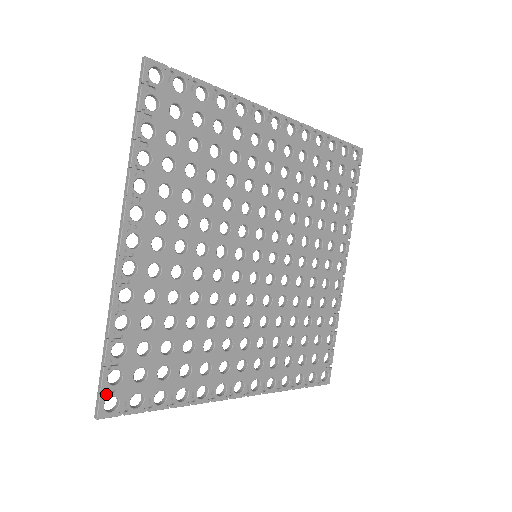
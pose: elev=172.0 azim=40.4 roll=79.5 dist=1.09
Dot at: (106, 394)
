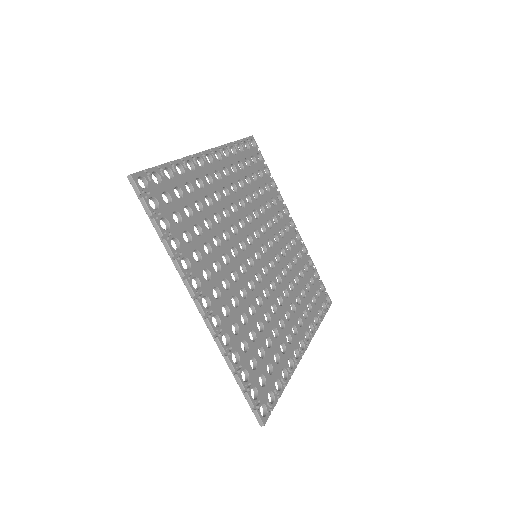
Dot at: (145, 176)
